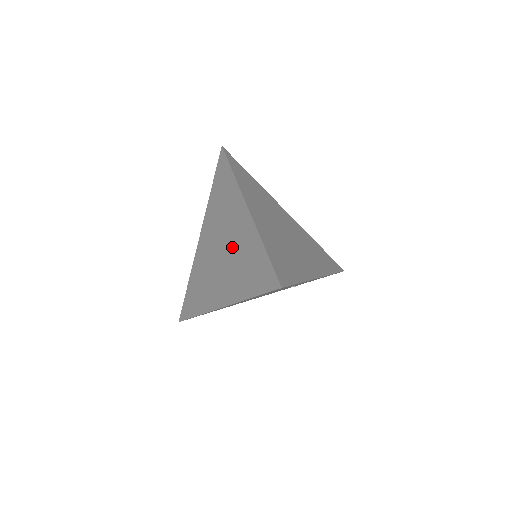
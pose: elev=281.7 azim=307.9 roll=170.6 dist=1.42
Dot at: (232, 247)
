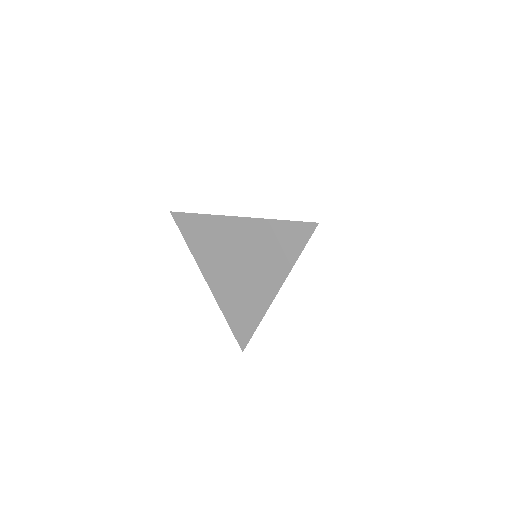
Dot at: (249, 251)
